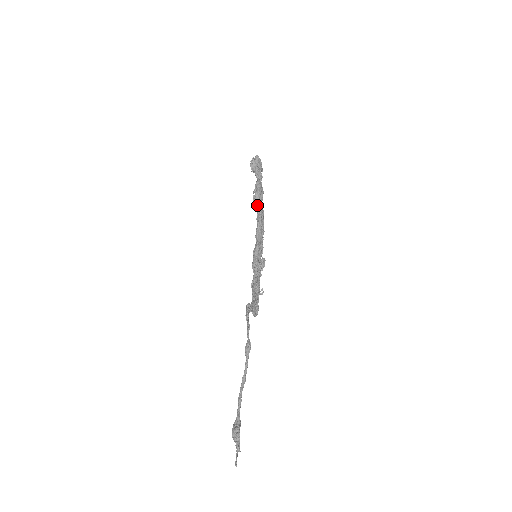
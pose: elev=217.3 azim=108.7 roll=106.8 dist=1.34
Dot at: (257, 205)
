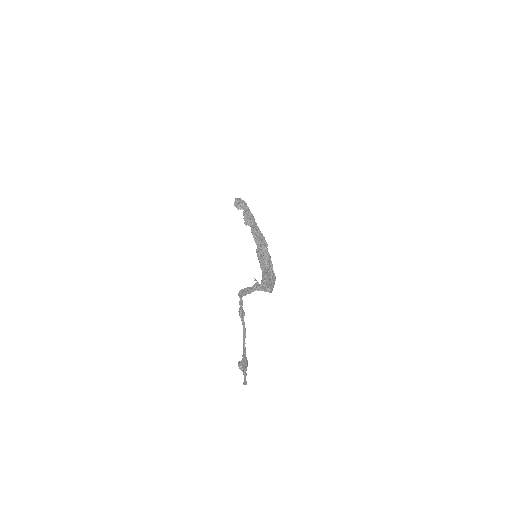
Dot at: (250, 226)
